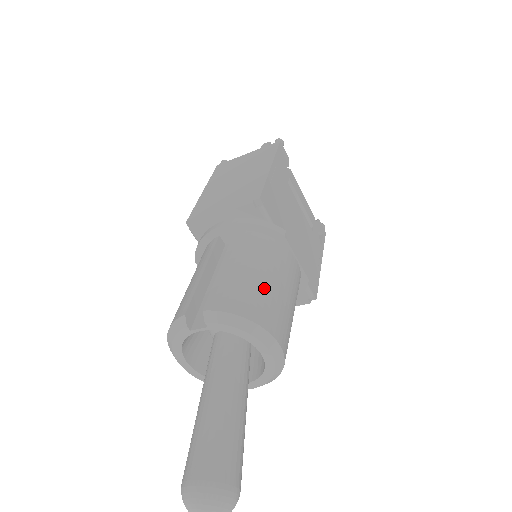
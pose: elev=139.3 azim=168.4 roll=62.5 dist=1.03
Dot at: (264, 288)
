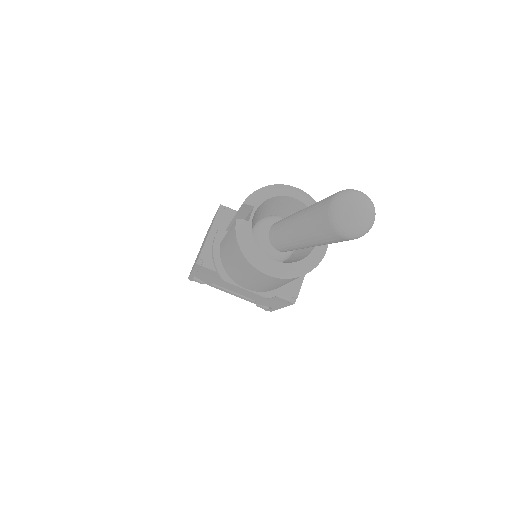
Dot at: occluded
